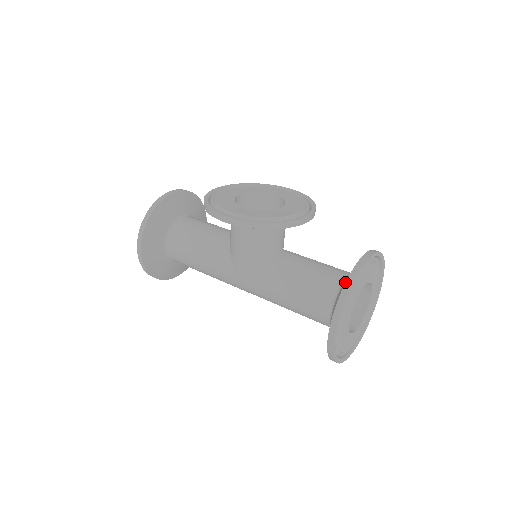
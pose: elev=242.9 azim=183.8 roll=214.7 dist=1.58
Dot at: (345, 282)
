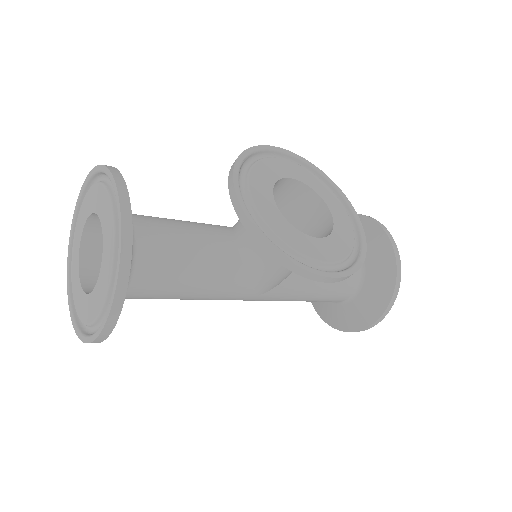
Dot at: (395, 284)
